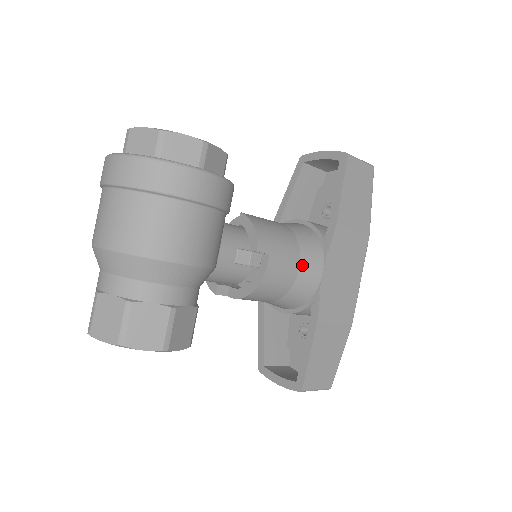
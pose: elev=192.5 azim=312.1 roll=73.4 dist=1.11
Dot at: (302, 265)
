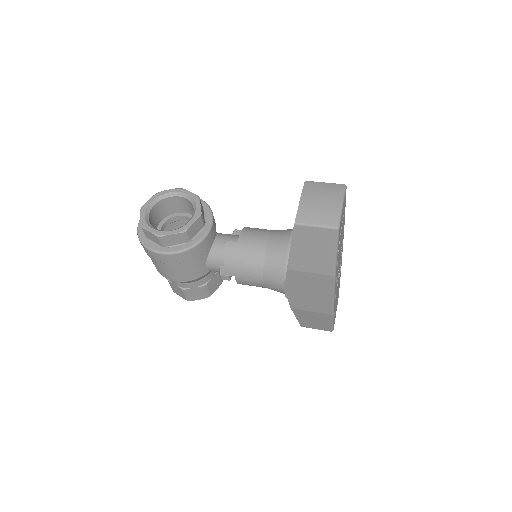
Dot at: (266, 283)
